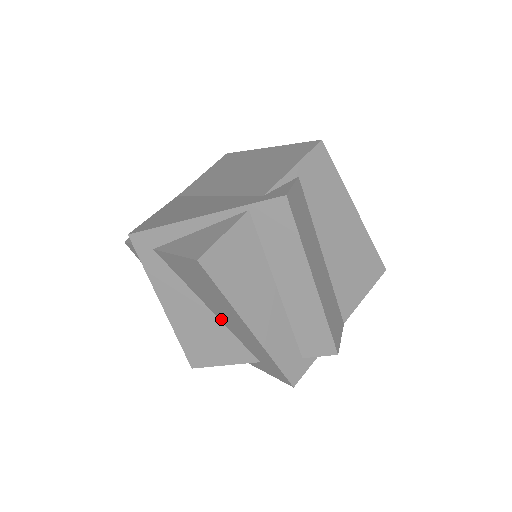
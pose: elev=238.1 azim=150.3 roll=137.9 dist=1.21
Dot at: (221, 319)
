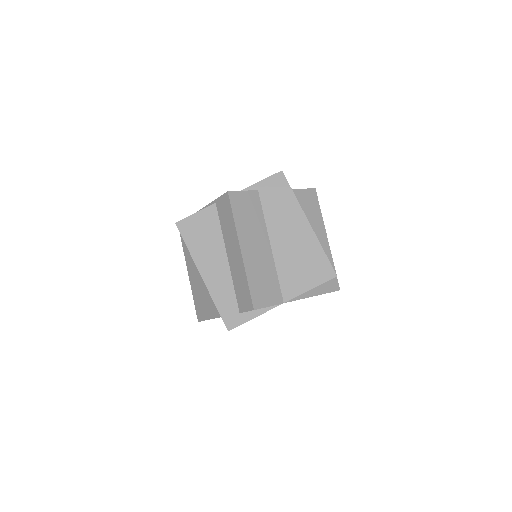
Dot at: occluded
